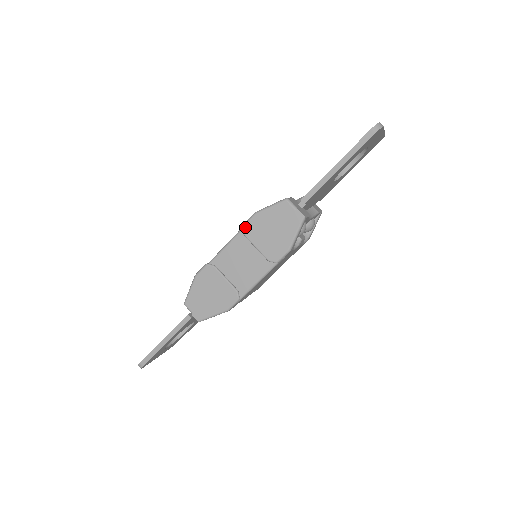
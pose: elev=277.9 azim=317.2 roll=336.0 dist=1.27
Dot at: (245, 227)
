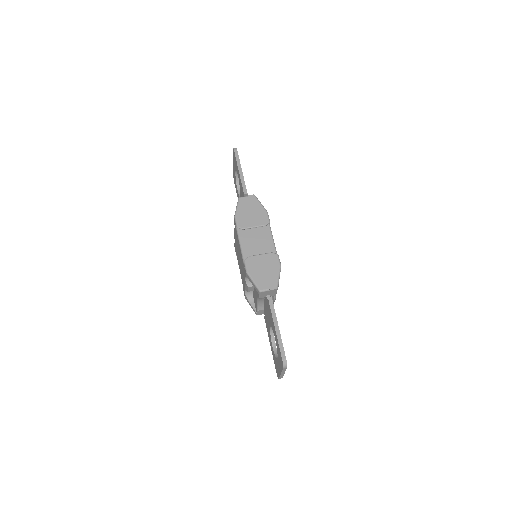
Dot at: (239, 225)
